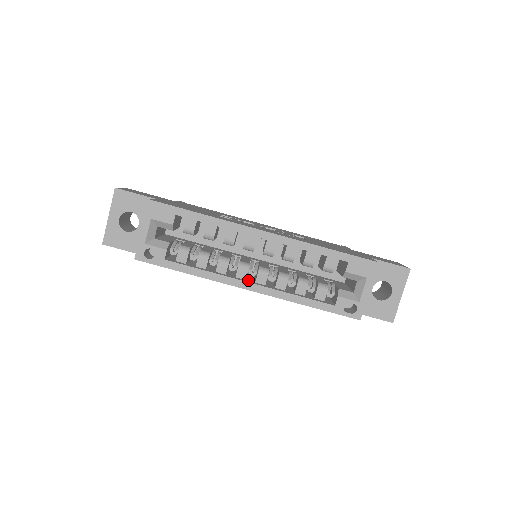
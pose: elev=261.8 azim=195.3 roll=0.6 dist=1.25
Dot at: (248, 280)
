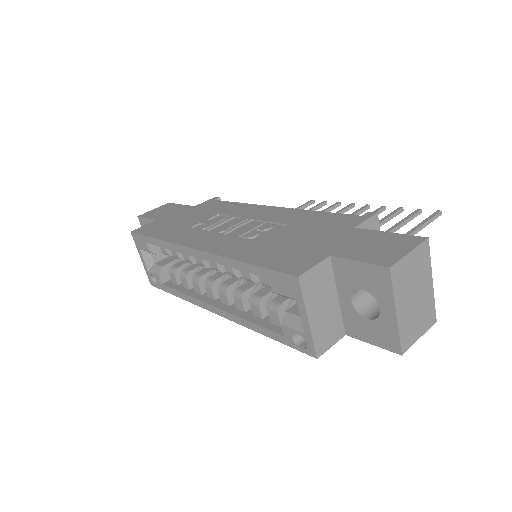
Dot at: (218, 300)
